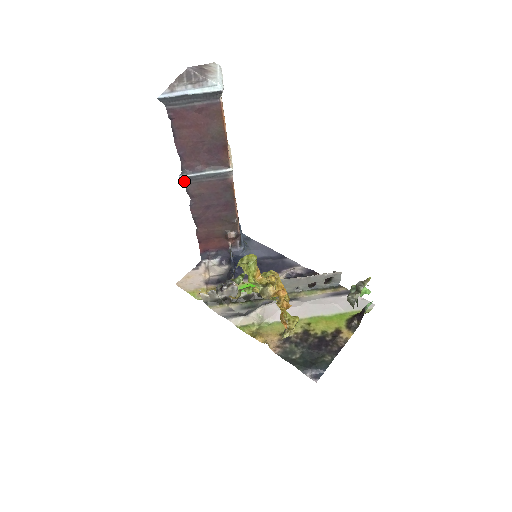
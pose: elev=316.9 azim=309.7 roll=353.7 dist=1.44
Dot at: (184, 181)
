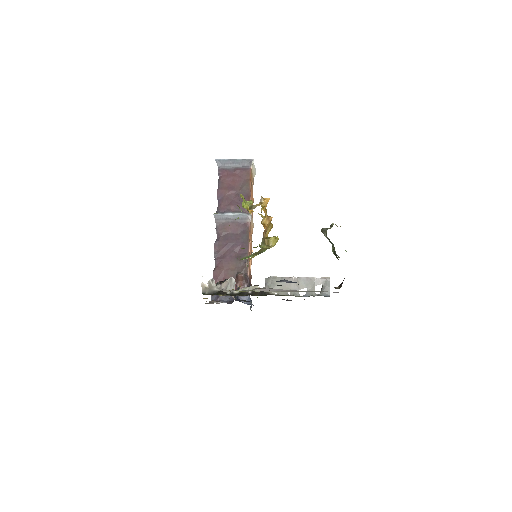
Dot at: (216, 220)
